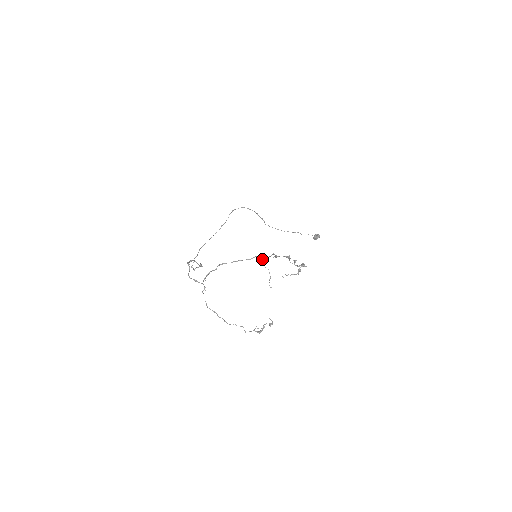
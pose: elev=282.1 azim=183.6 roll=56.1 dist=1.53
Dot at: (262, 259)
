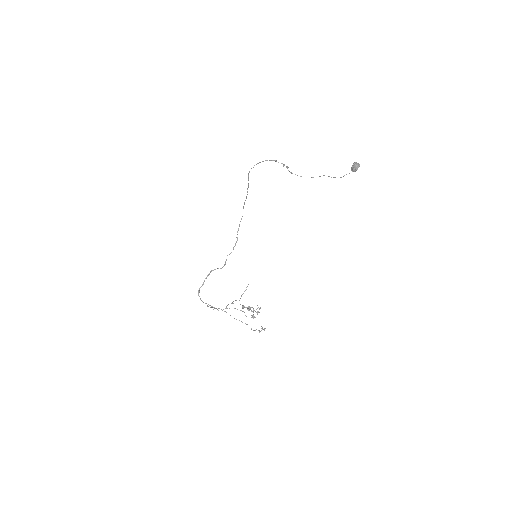
Dot at: (225, 308)
